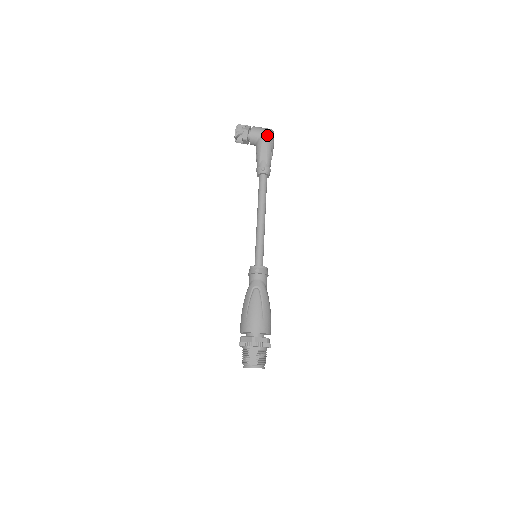
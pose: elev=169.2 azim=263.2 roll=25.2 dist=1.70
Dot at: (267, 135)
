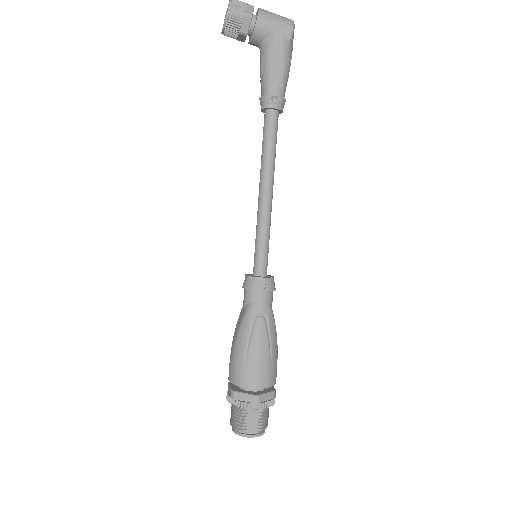
Dot at: (286, 33)
